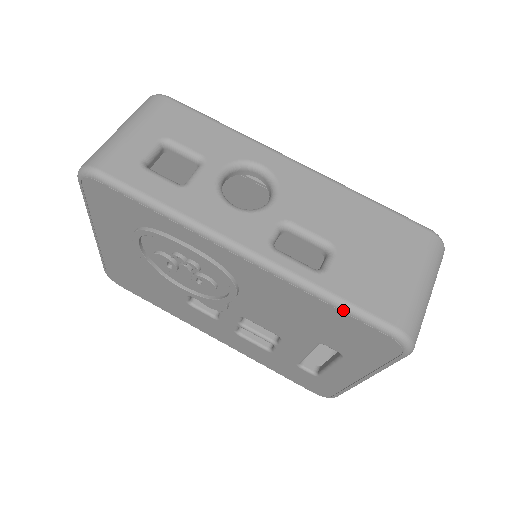
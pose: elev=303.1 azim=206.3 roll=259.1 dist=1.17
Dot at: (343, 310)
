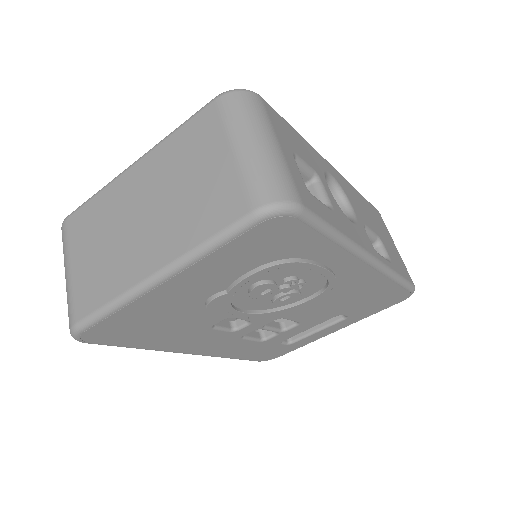
Dot at: (401, 284)
